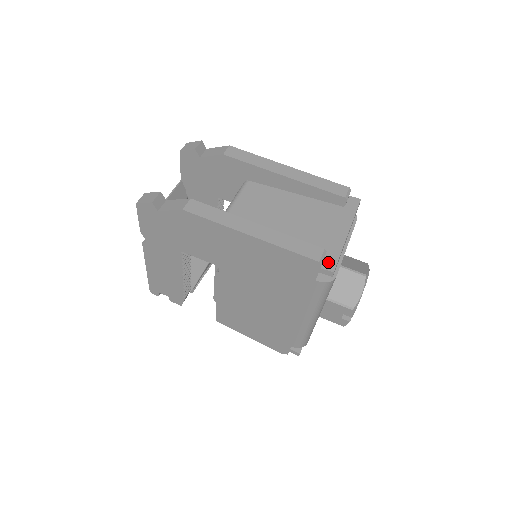
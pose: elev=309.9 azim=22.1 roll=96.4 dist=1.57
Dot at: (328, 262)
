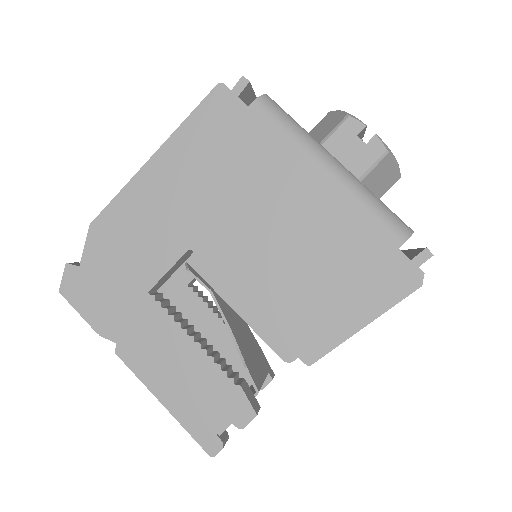
Dot at: occluded
